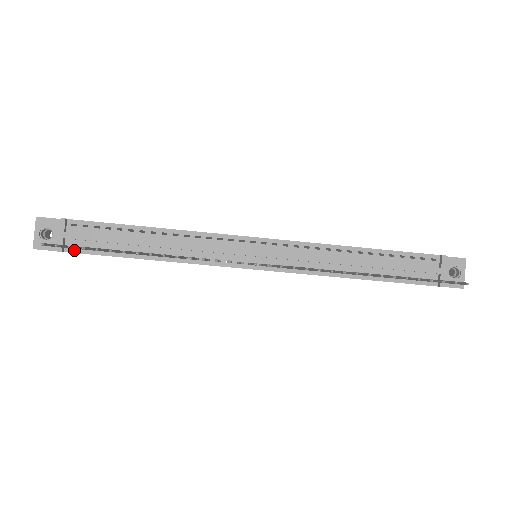
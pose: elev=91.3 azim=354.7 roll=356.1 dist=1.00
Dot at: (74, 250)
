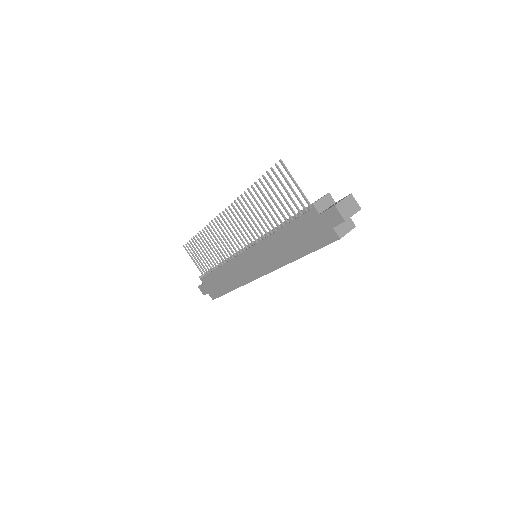
Dot at: occluded
